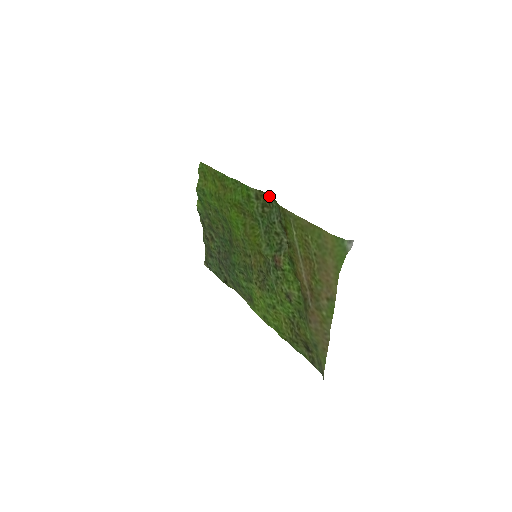
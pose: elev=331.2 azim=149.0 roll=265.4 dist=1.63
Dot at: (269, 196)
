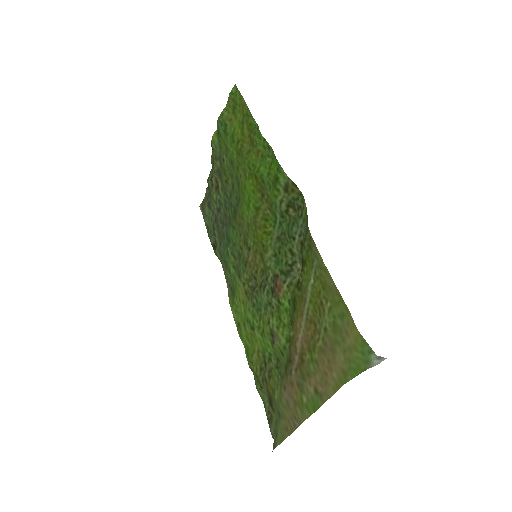
Dot at: (302, 199)
